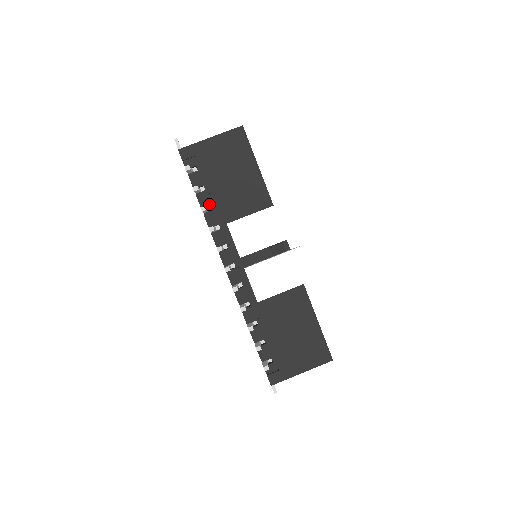
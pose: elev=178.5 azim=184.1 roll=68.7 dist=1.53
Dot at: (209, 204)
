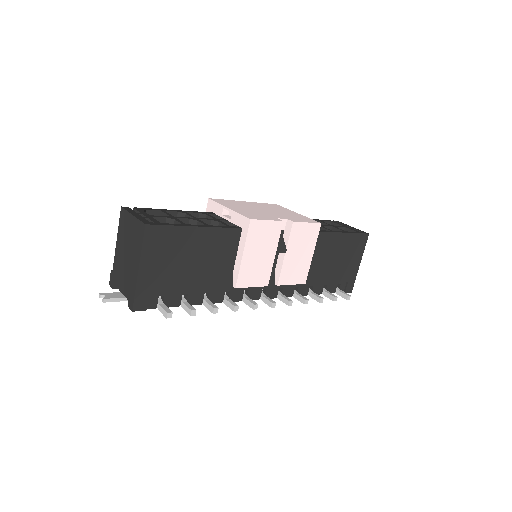
Dot at: (202, 295)
